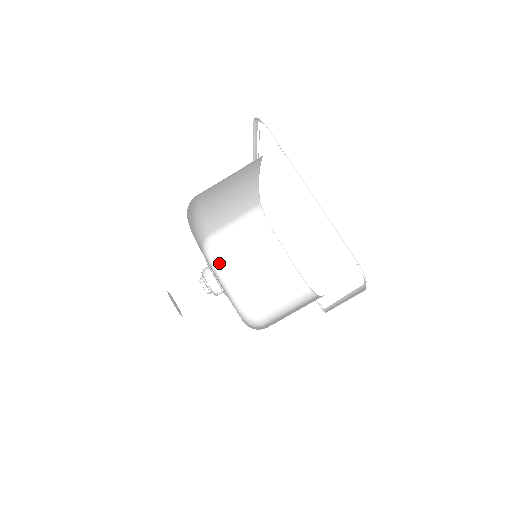
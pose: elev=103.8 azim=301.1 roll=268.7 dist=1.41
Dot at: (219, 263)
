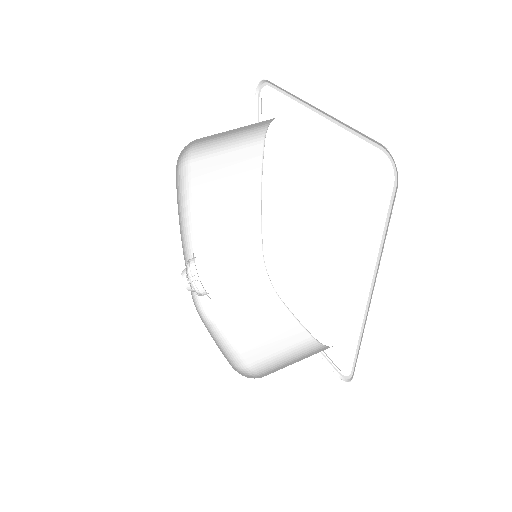
Dot at: (211, 321)
